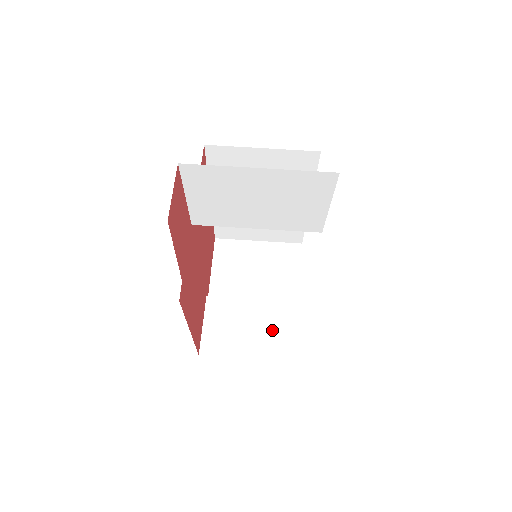
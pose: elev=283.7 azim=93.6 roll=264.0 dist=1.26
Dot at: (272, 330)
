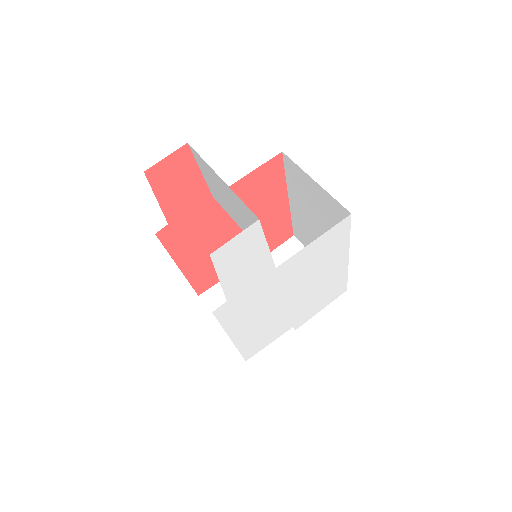
Dot at: occluded
